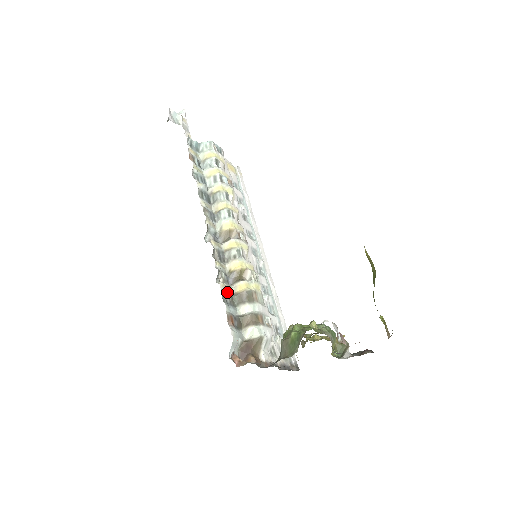
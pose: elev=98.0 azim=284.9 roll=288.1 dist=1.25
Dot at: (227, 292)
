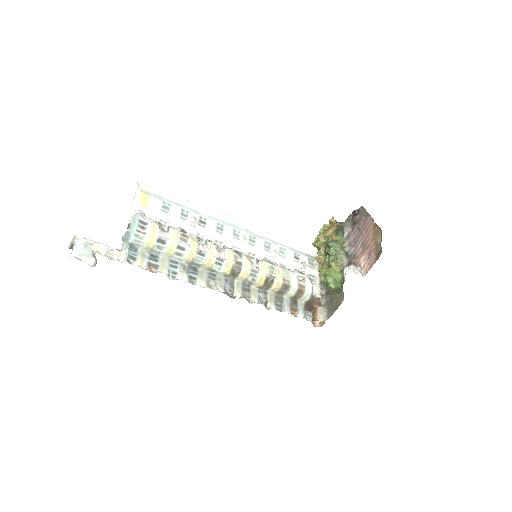
Dot at: (274, 301)
